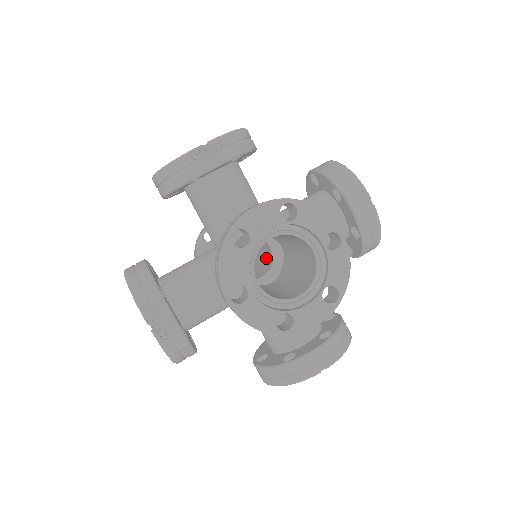
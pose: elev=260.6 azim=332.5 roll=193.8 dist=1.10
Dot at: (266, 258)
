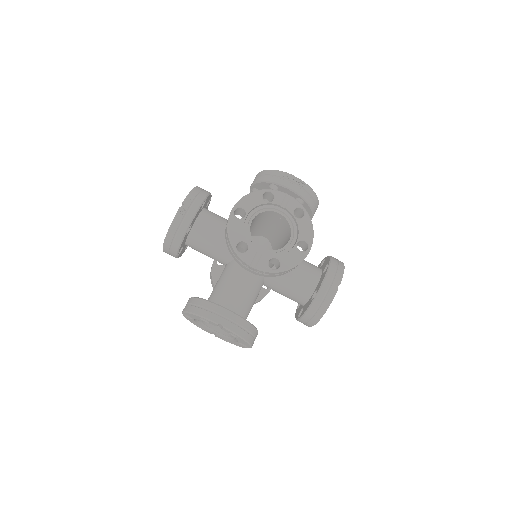
Dot at: occluded
